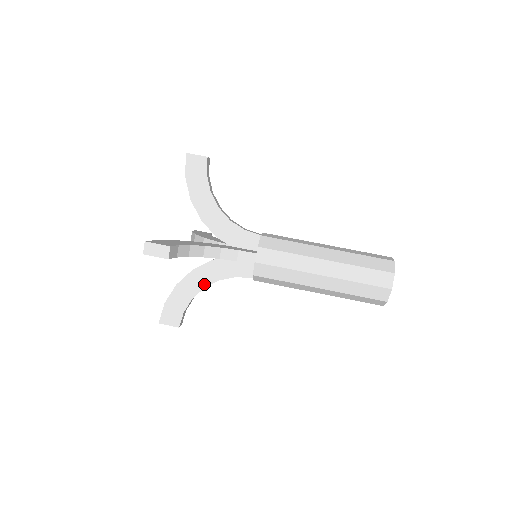
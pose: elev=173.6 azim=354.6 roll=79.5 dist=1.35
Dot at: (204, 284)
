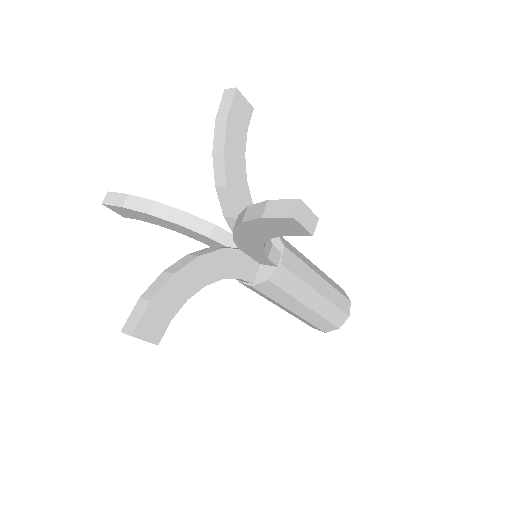
Dot at: (206, 280)
